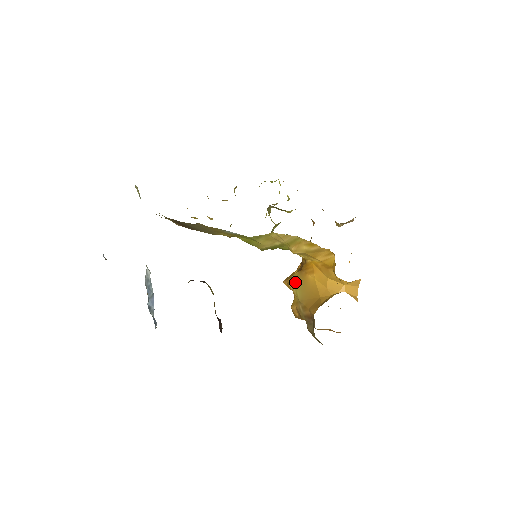
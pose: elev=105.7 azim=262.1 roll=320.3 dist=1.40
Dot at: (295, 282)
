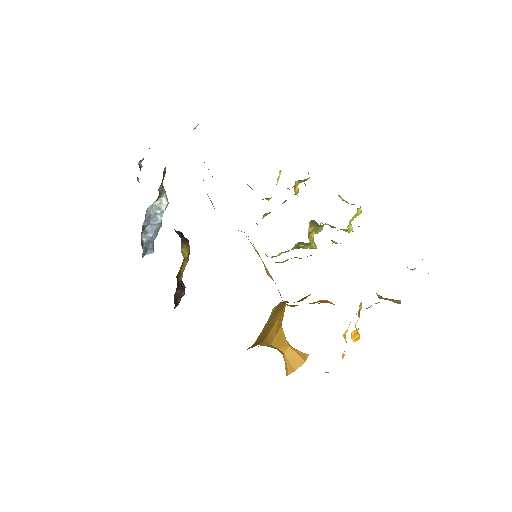
Dot at: (274, 310)
